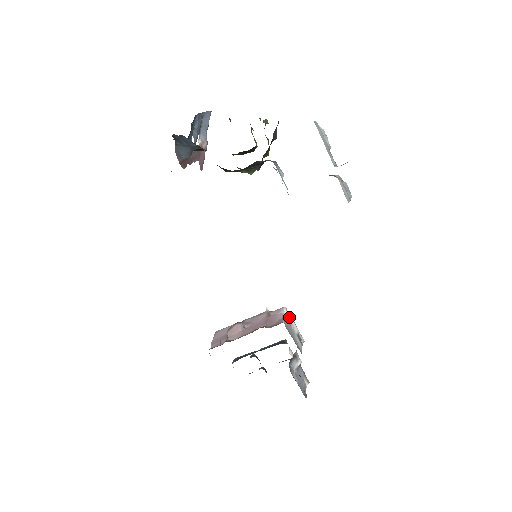
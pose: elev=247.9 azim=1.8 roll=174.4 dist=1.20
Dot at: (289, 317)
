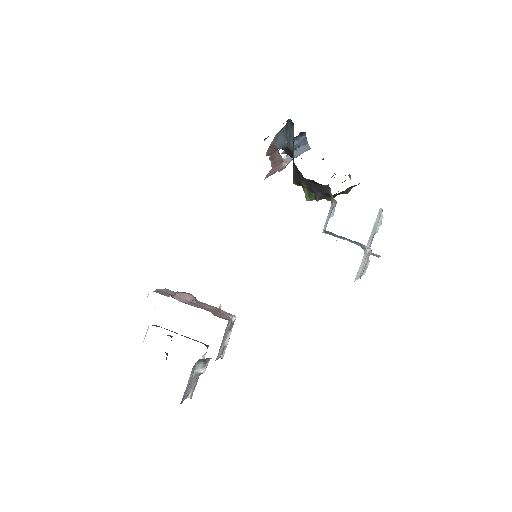
Dot at: (232, 327)
